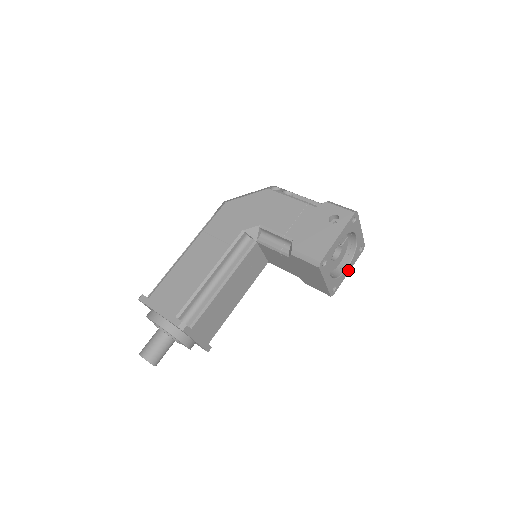
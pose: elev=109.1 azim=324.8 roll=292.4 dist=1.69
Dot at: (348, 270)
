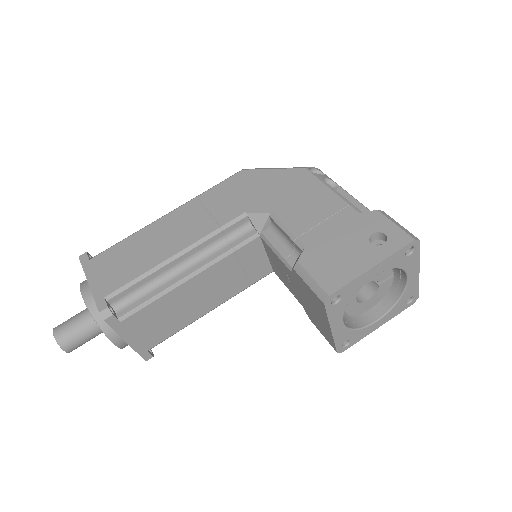
Dot at: (378, 324)
